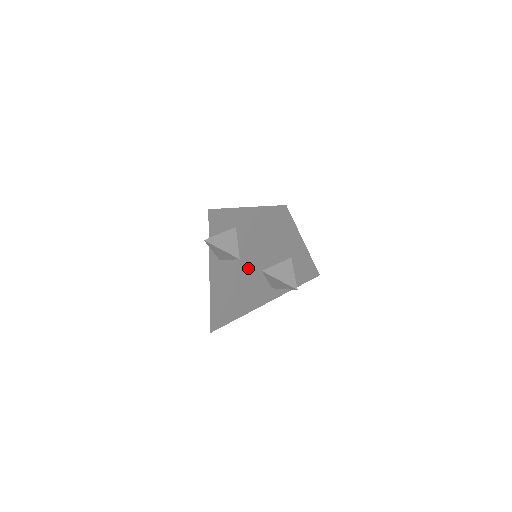
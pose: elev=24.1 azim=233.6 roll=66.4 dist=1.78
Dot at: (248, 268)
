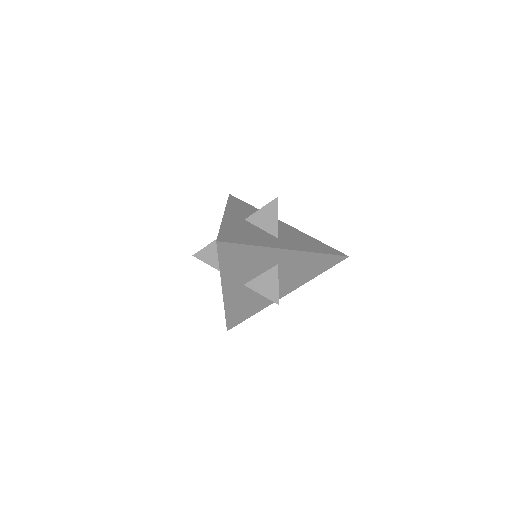
Dot at: occluded
